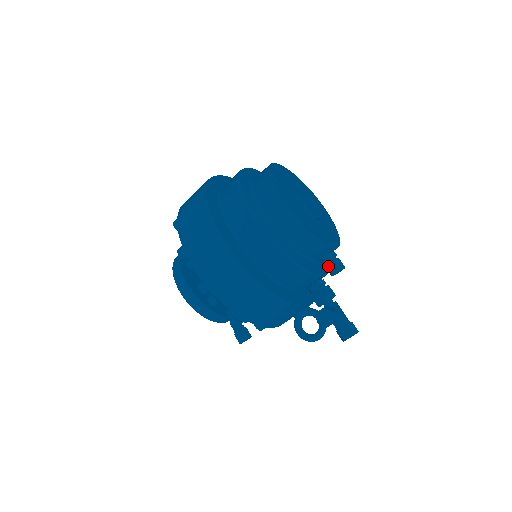
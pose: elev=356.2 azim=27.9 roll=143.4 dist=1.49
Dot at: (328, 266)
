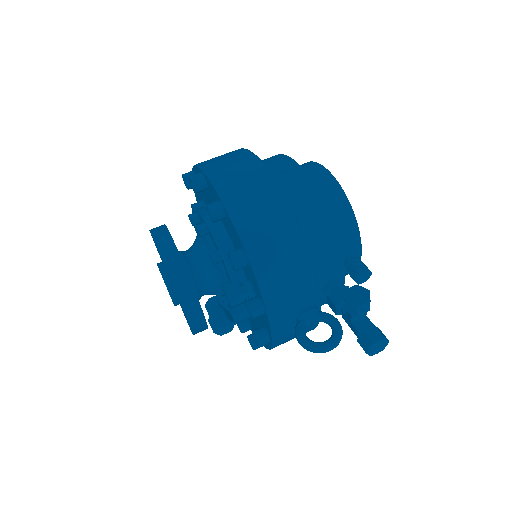
Dot at: (354, 264)
